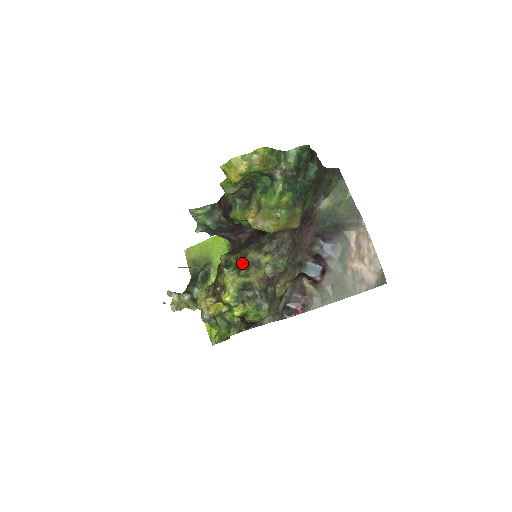
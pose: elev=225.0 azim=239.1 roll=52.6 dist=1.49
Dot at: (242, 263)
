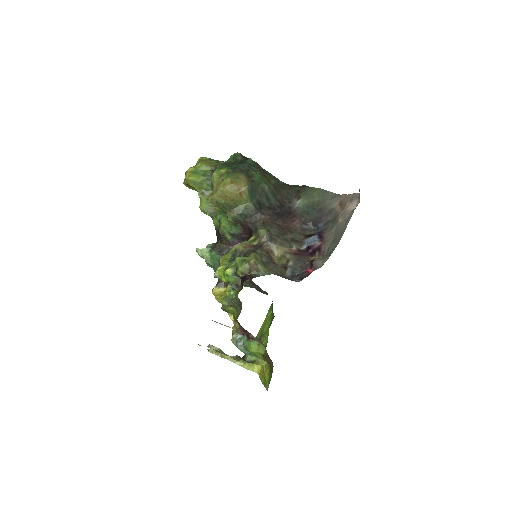
Dot at: occluded
